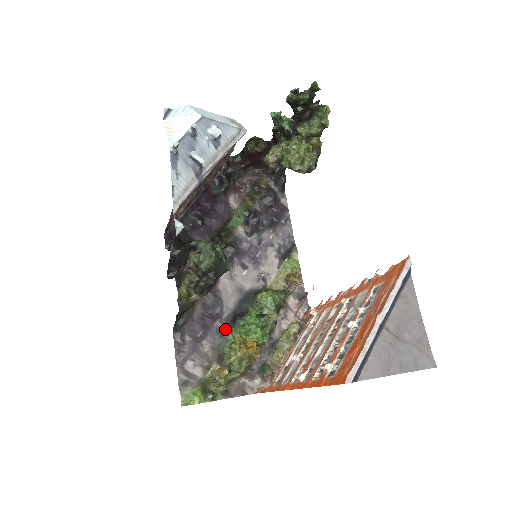
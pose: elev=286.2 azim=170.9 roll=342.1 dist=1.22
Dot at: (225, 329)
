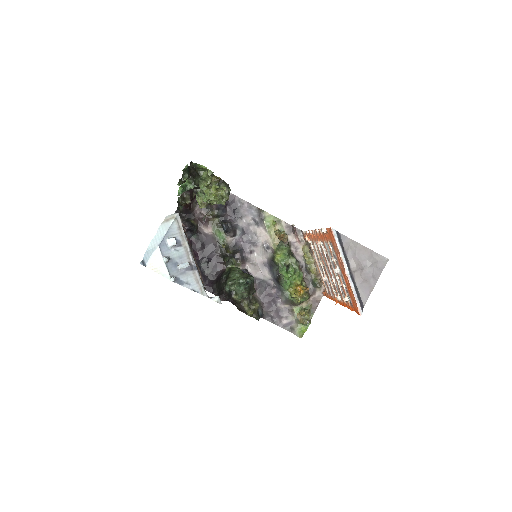
Dot at: (279, 289)
